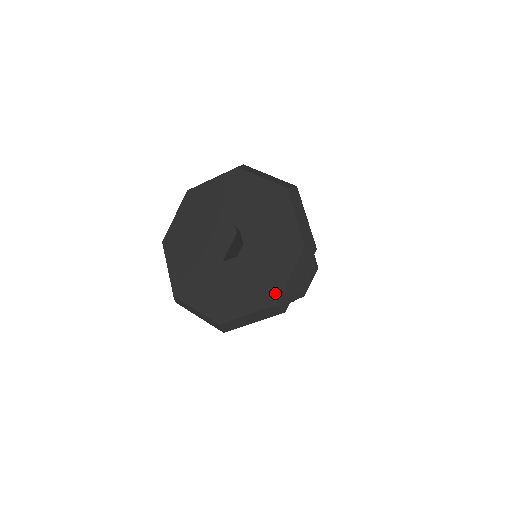
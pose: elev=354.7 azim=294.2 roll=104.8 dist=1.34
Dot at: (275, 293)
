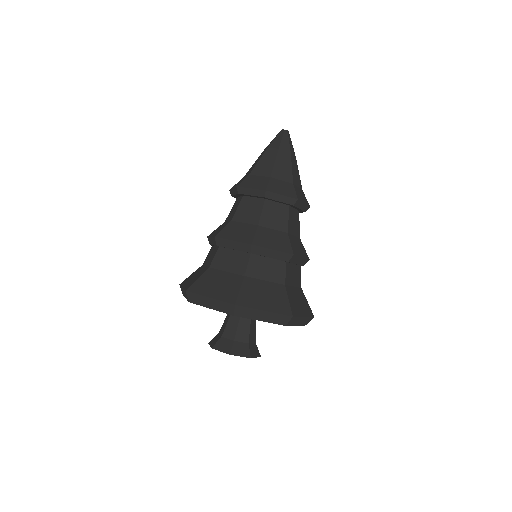
Dot at: occluded
